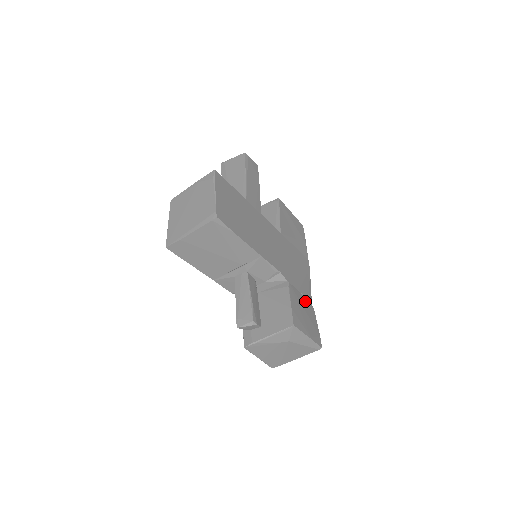
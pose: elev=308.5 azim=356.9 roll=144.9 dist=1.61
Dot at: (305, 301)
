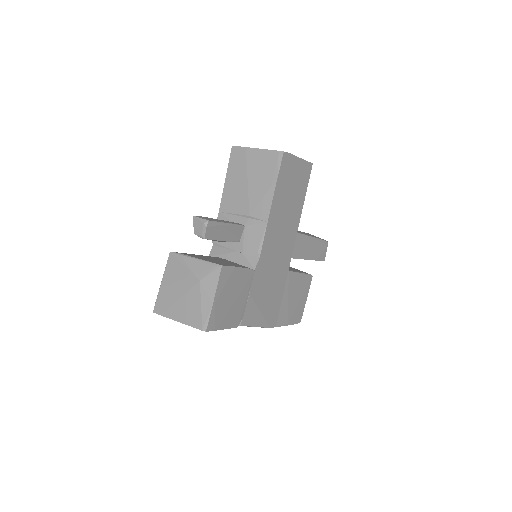
Dot at: (242, 306)
